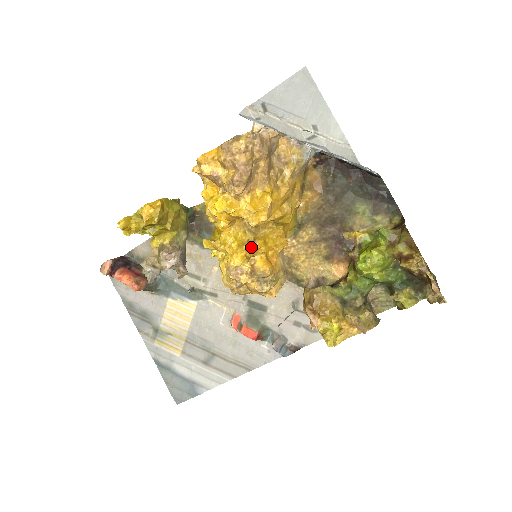
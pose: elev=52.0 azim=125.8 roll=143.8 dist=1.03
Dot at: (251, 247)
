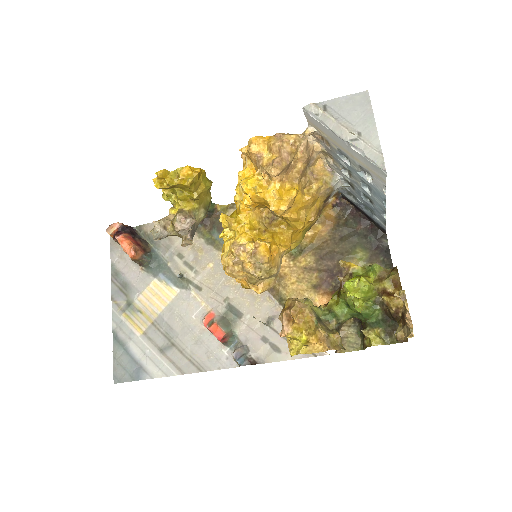
Dot at: (260, 235)
